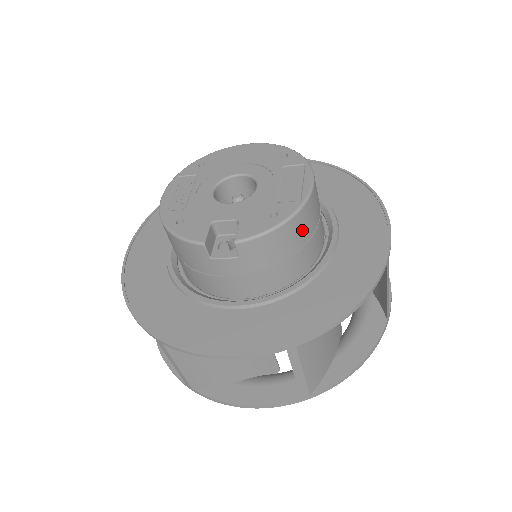
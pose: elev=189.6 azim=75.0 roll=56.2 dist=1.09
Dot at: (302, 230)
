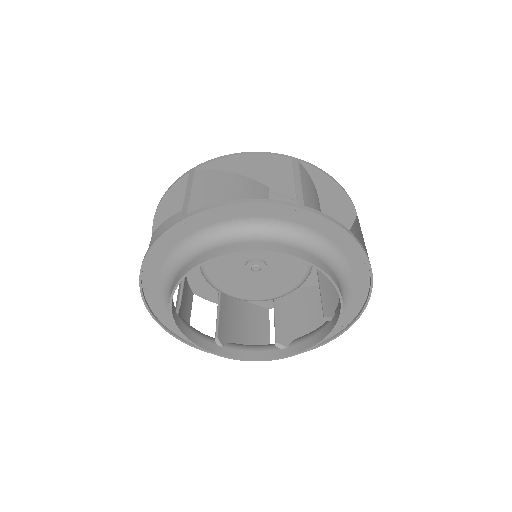
Dot at: occluded
